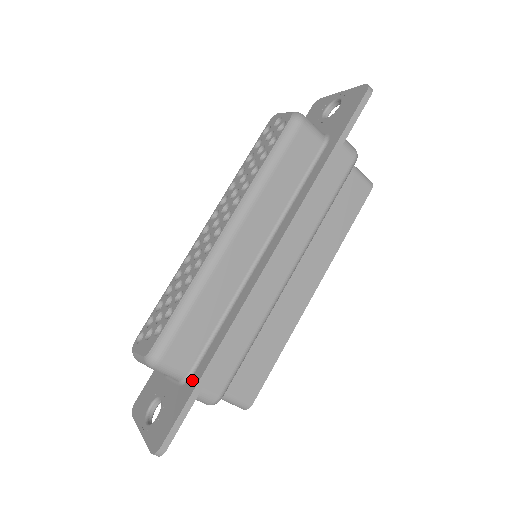
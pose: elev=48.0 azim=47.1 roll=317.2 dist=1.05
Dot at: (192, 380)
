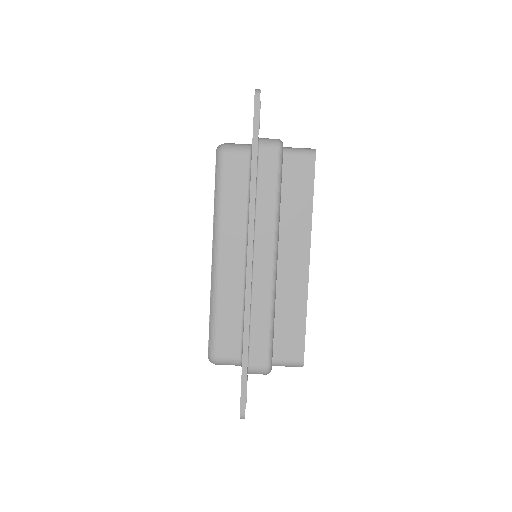
Dot at: occluded
